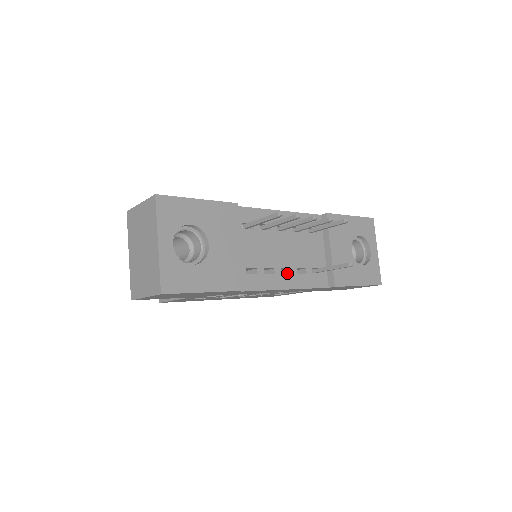
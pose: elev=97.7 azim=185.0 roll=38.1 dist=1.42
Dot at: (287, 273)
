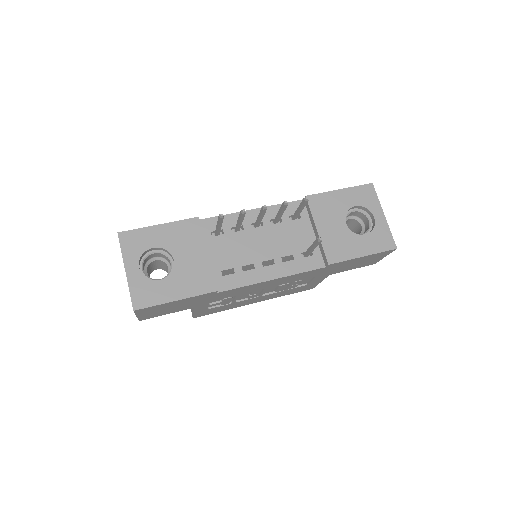
Dot at: (273, 264)
